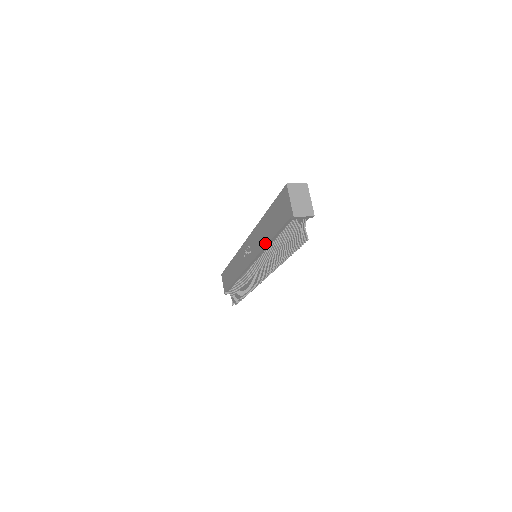
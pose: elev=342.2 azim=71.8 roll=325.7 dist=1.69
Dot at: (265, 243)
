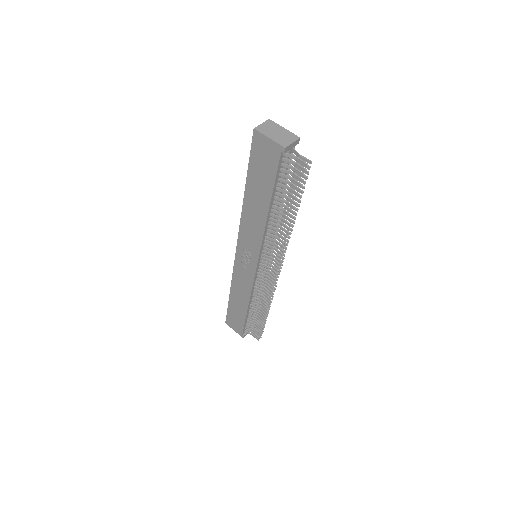
Dot at: (264, 219)
